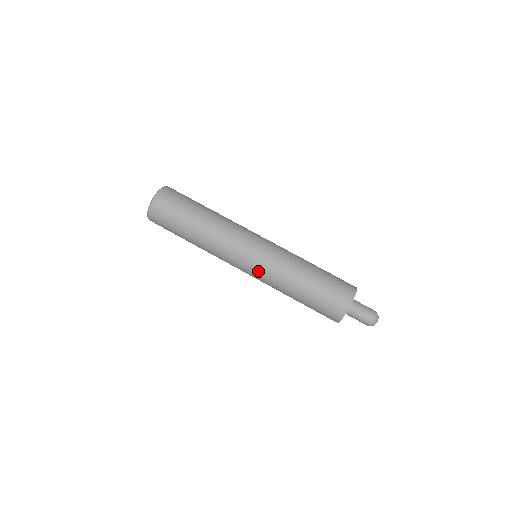
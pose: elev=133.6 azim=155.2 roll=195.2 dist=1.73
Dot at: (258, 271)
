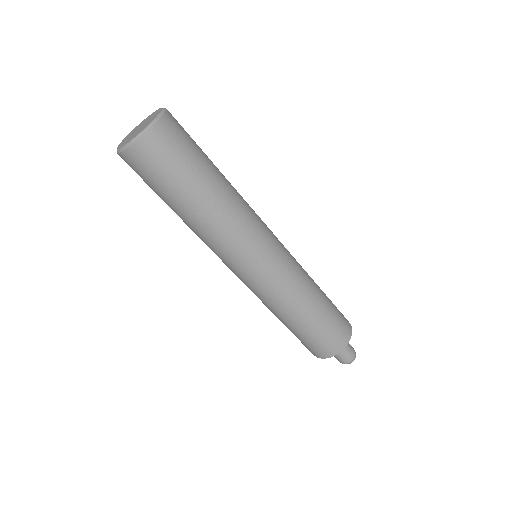
Dot at: (276, 274)
